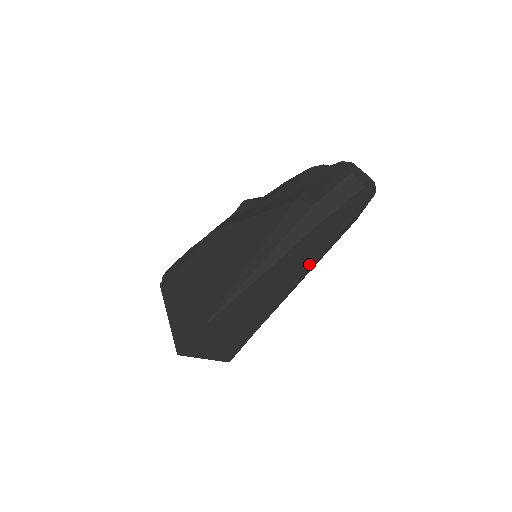
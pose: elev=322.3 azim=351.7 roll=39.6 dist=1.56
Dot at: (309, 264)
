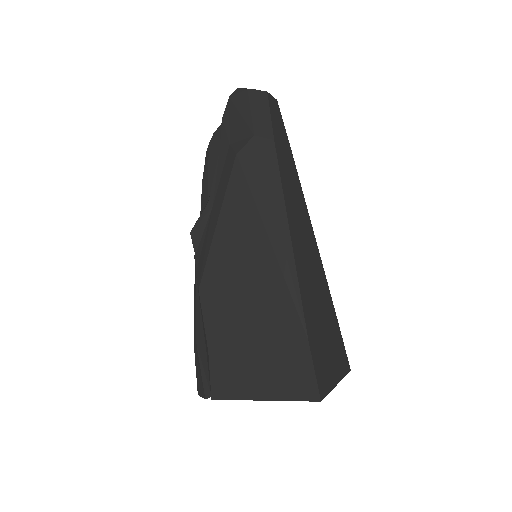
Dot at: (301, 198)
